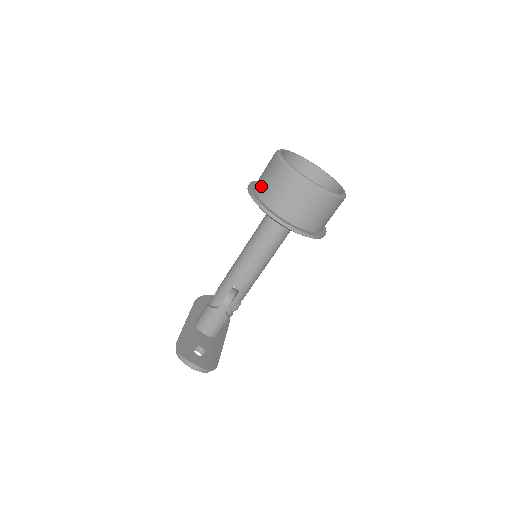
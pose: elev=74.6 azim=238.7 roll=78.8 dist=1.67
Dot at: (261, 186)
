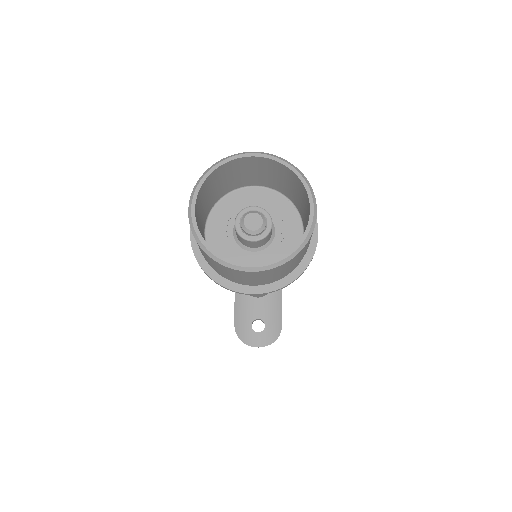
Dot at: occluded
